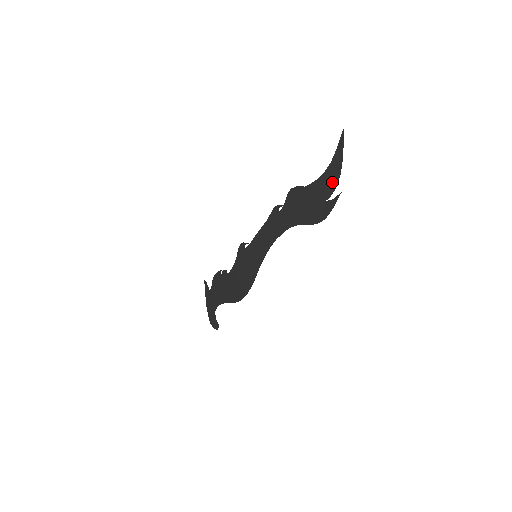
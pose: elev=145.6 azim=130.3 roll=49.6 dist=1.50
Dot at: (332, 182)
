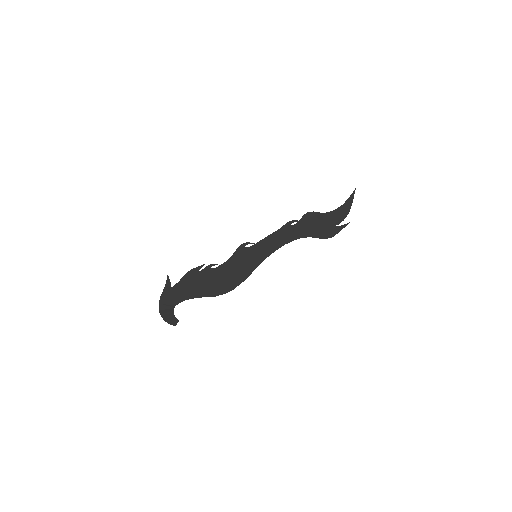
Dot at: (343, 215)
